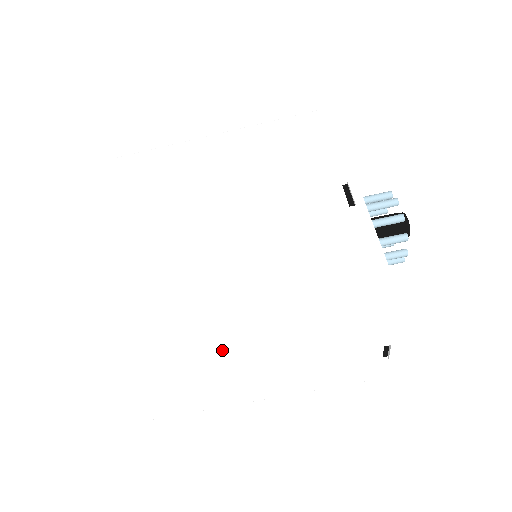
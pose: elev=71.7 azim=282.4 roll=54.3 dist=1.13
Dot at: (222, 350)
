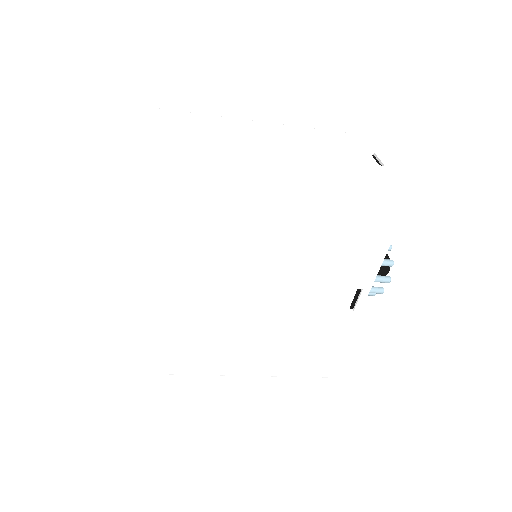
Dot at: occluded
